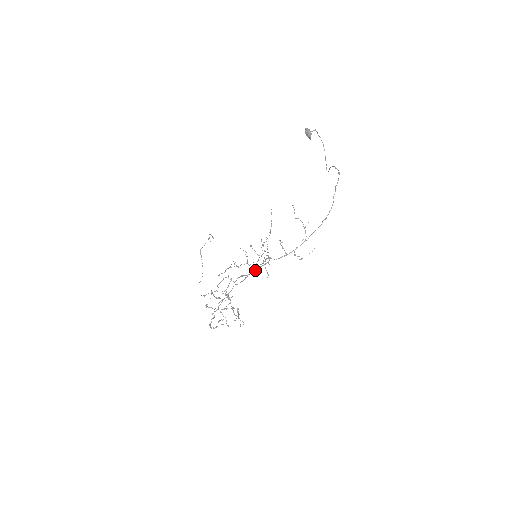
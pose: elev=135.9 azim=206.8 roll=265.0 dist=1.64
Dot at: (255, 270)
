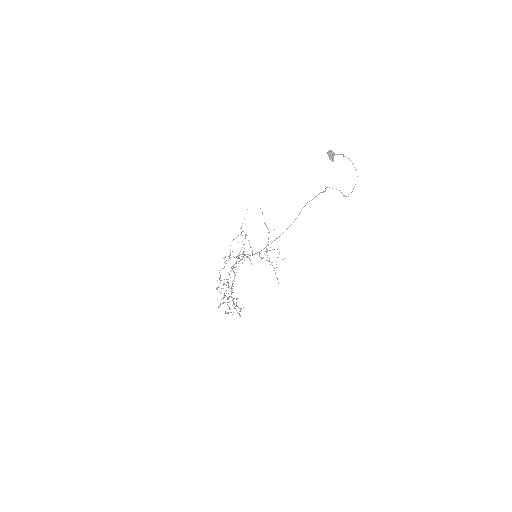
Dot at: occluded
